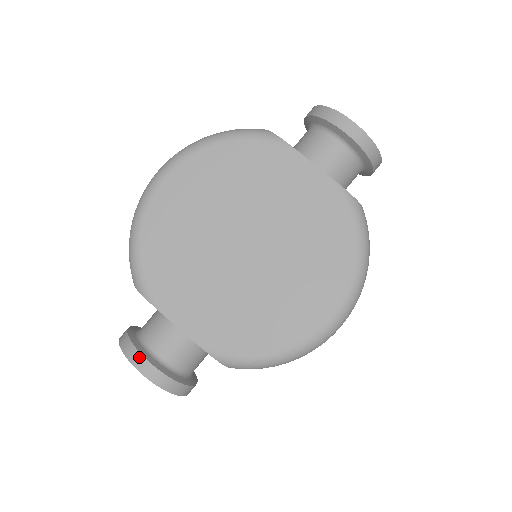
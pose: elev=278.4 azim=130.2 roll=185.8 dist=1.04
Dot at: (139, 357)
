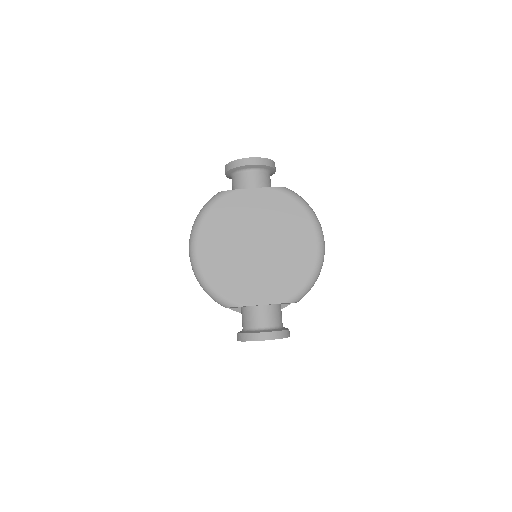
Dot at: (257, 335)
